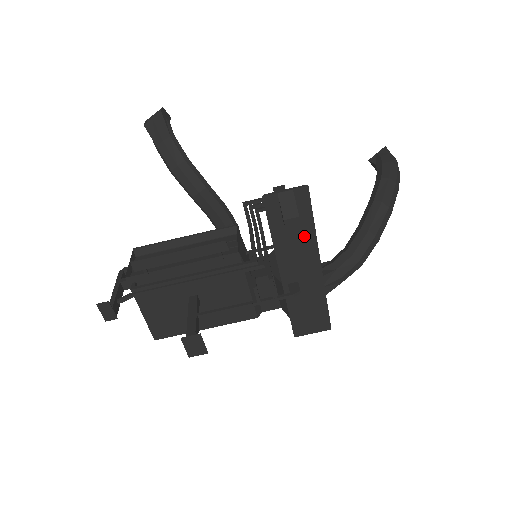
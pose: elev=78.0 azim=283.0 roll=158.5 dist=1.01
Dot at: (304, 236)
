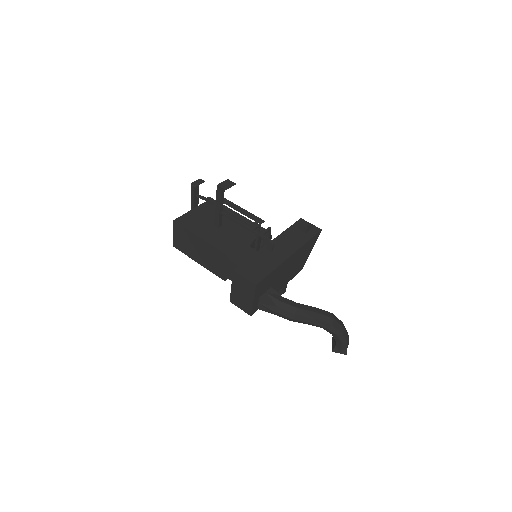
Dot at: (299, 240)
